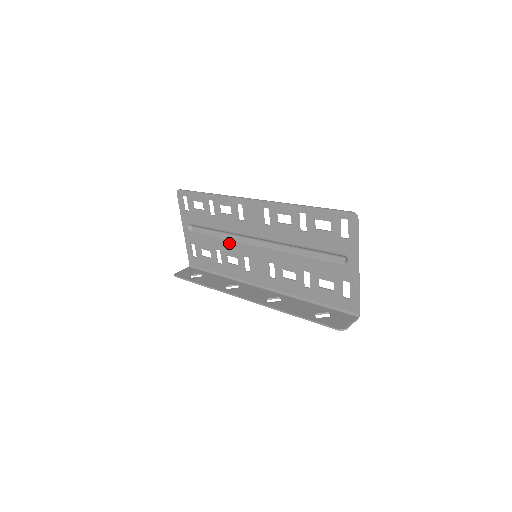
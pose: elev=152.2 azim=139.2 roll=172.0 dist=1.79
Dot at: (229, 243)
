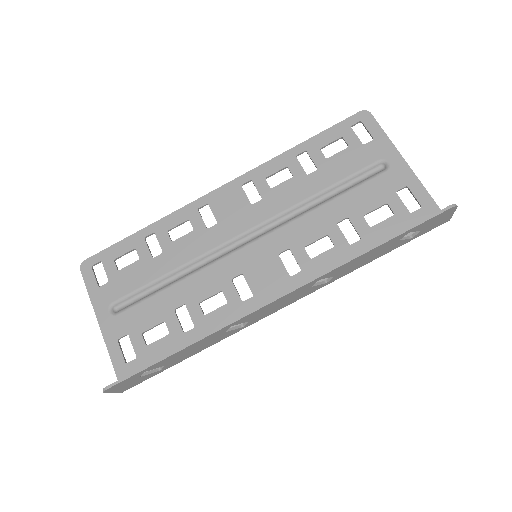
Dot at: (200, 277)
